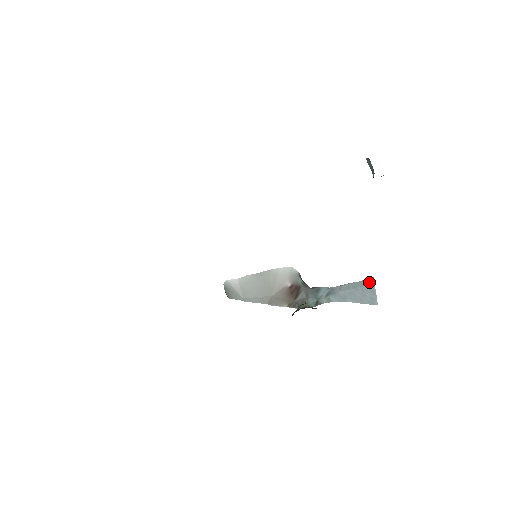
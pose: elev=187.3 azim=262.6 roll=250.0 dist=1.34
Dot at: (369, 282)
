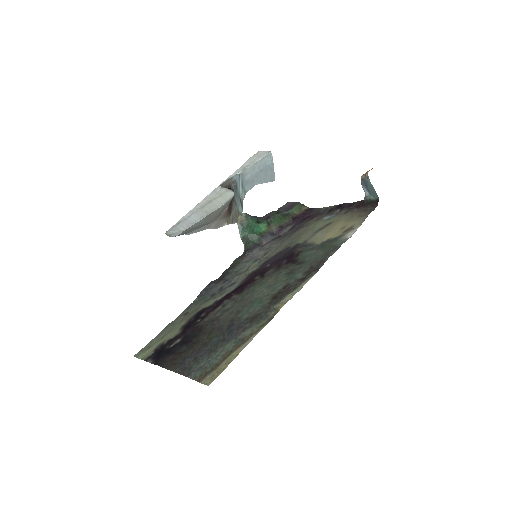
Dot at: (269, 160)
